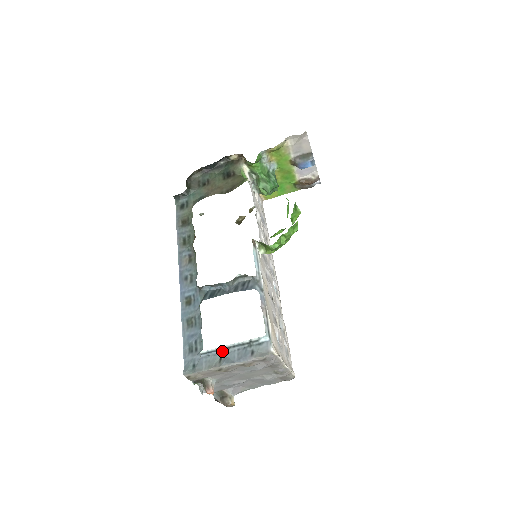
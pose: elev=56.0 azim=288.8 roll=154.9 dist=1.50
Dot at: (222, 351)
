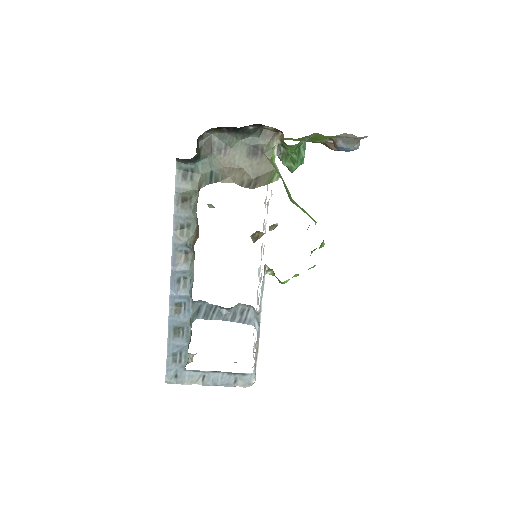
Dot at: (207, 371)
